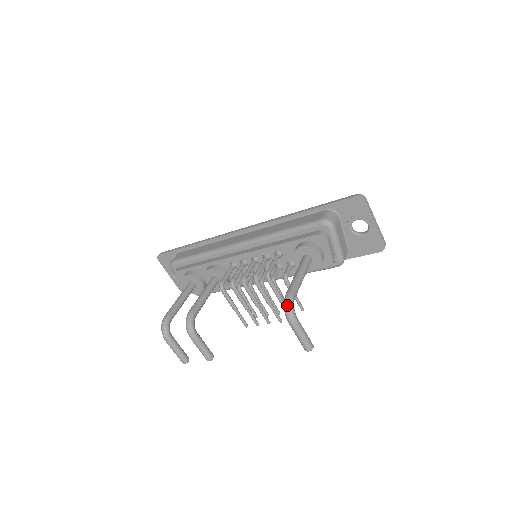
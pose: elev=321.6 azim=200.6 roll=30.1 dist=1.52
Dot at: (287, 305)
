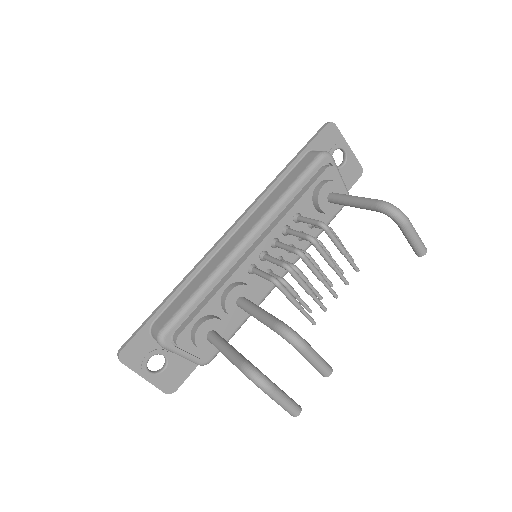
Dot at: (393, 207)
